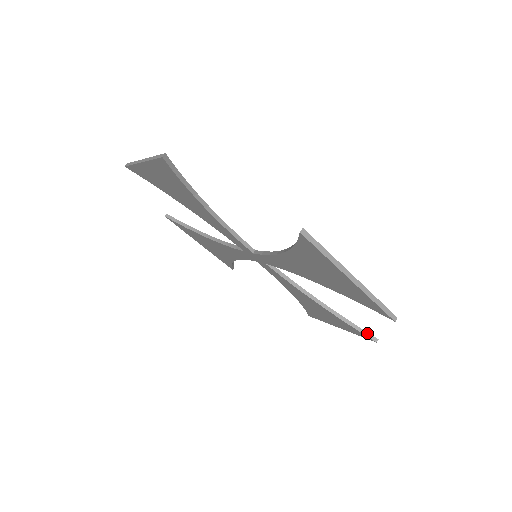
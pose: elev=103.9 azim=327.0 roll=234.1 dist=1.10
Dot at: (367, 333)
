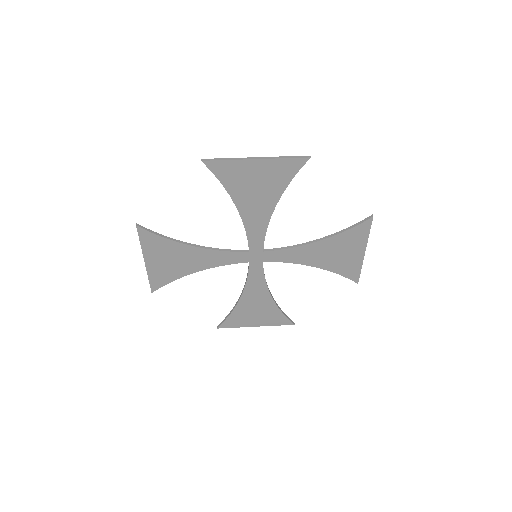
Dot at: (290, 319)
